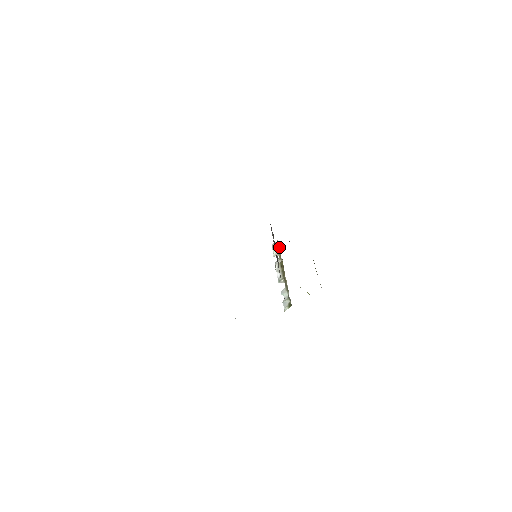
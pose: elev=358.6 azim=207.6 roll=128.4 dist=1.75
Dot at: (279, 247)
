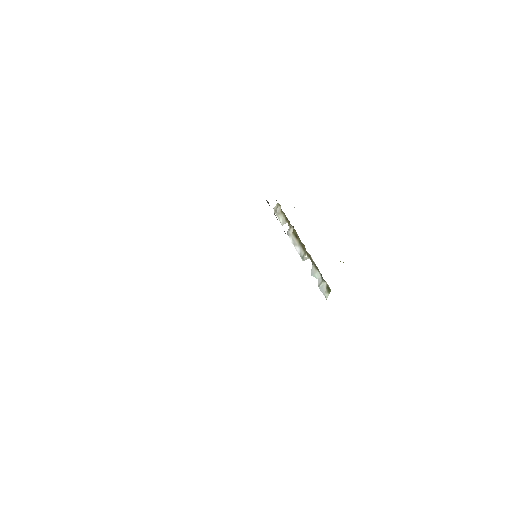
Dot at: (282, 211)
